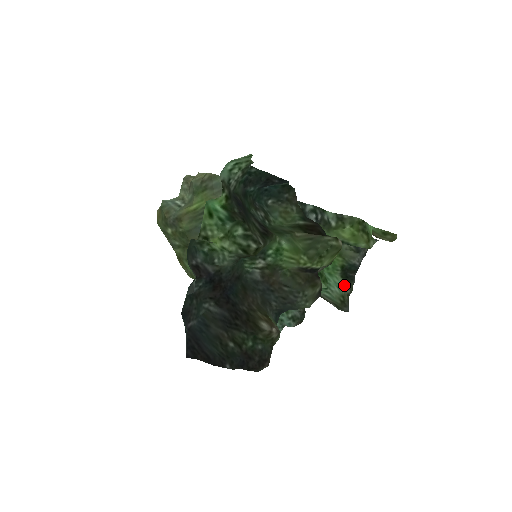
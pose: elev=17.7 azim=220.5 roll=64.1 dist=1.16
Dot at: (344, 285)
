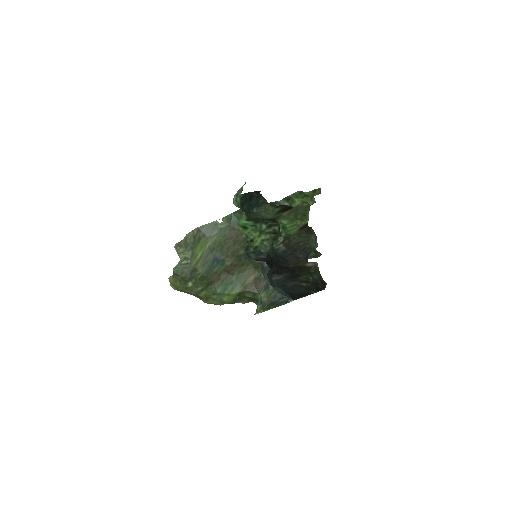
Dot at: occluded
